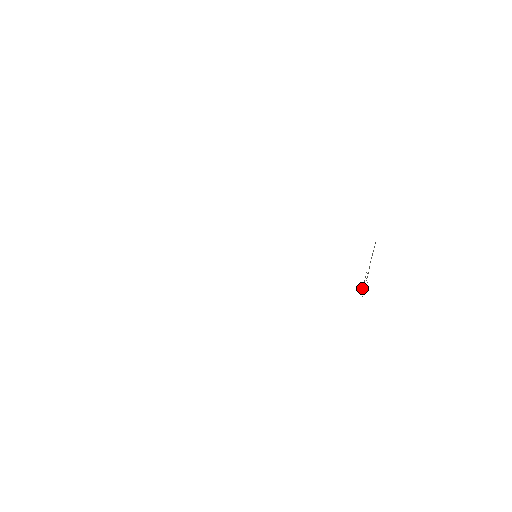
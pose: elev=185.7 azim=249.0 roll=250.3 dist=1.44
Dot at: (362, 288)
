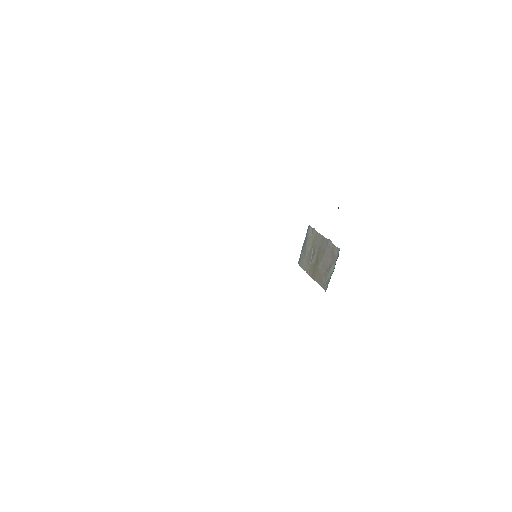
Dot at: (323, 268)
